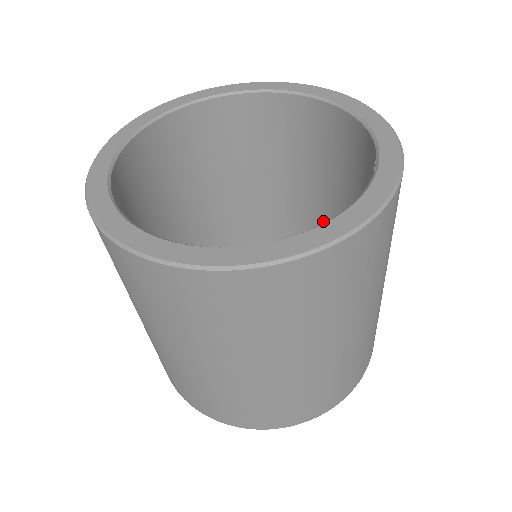
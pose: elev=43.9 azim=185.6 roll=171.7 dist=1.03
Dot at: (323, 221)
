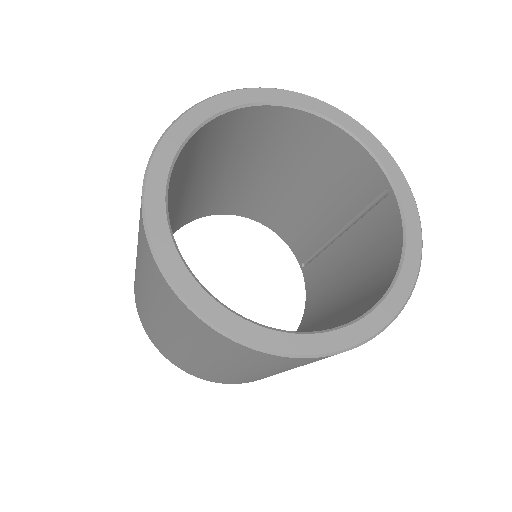
Dot at: (273, 190)
